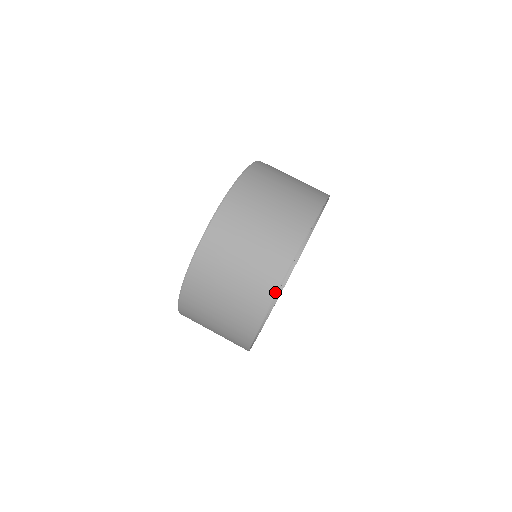
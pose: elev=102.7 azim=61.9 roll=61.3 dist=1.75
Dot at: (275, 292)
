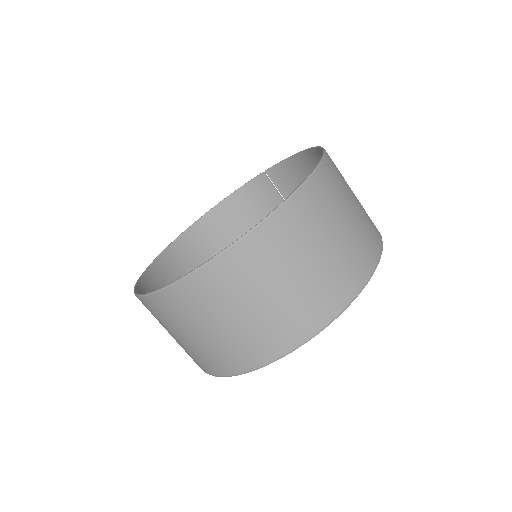
Dot at: occluded
